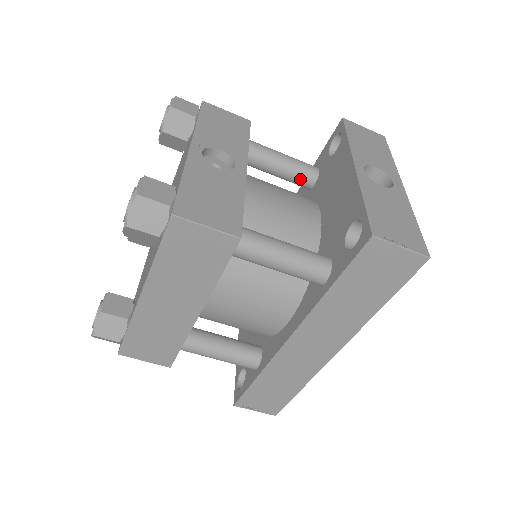
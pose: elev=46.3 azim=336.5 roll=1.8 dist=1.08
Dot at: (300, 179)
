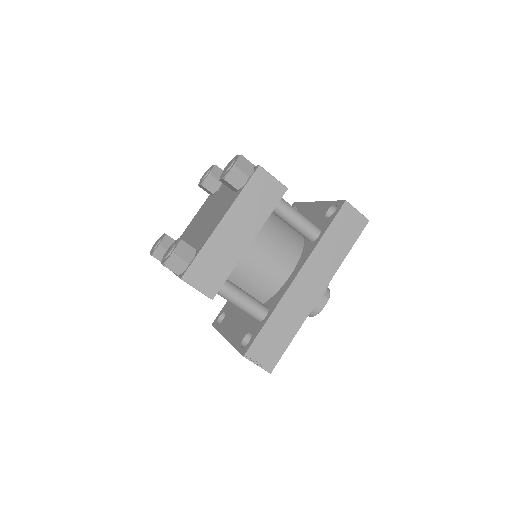
Dot at: occluded
